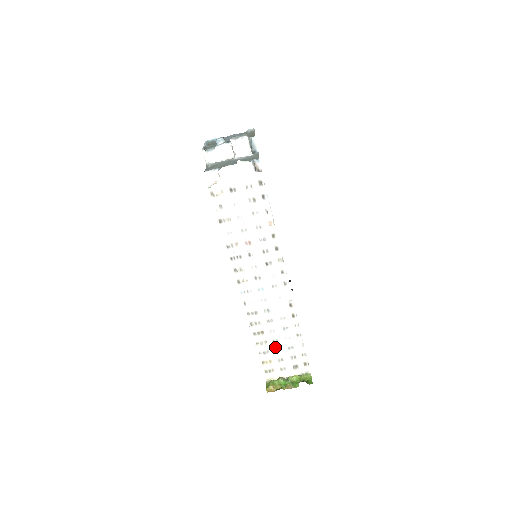
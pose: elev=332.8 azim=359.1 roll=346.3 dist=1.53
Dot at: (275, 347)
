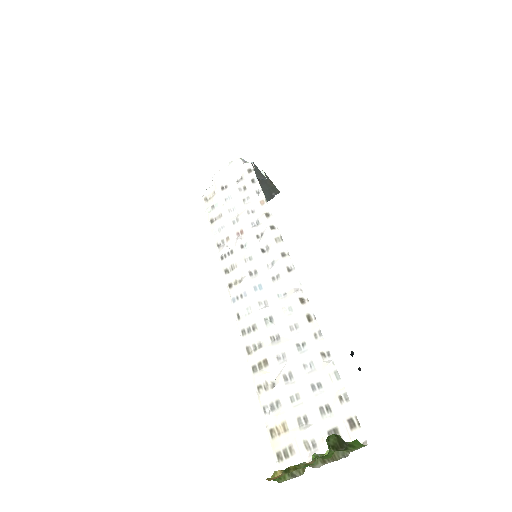
Dot at: (289, 390)
